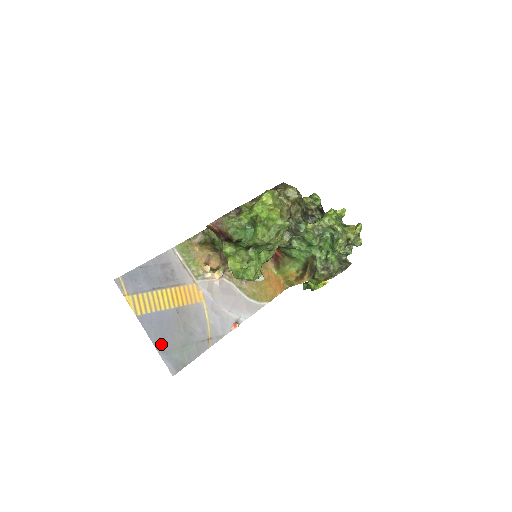
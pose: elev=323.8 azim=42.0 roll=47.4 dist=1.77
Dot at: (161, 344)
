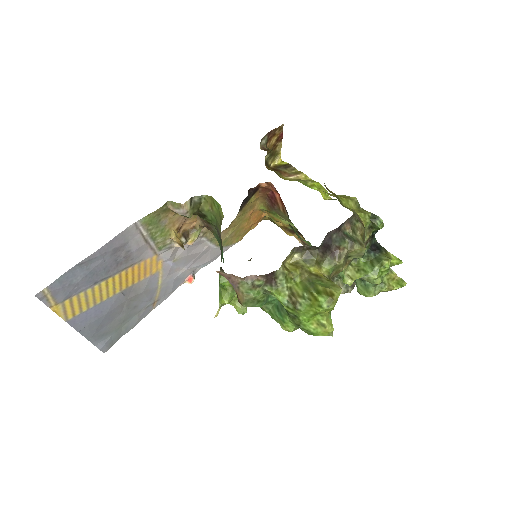
Dot at: (95, 333)
